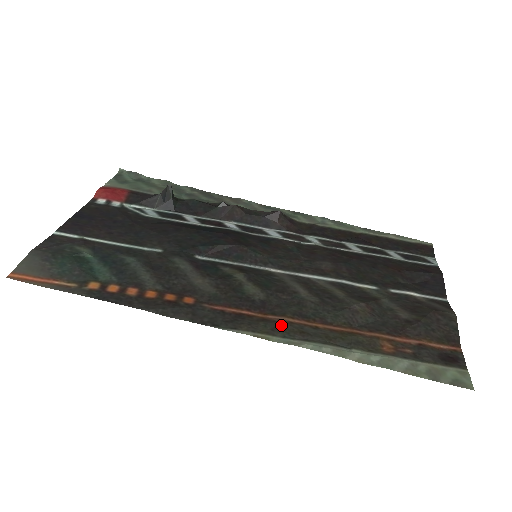
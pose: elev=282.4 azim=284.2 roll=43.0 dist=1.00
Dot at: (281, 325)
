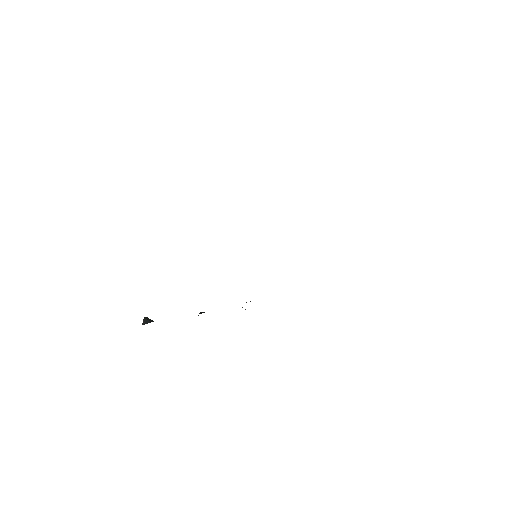
Dot at: occluded
